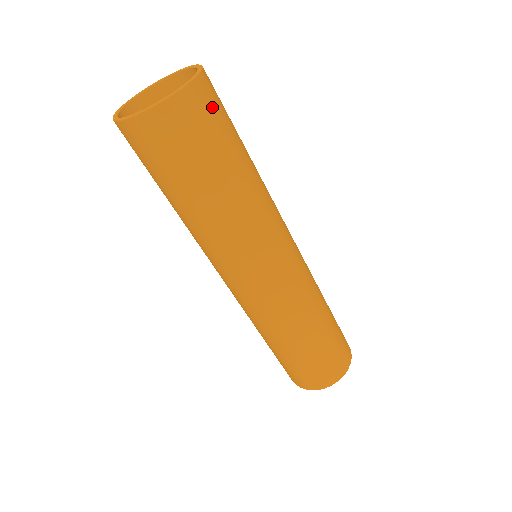
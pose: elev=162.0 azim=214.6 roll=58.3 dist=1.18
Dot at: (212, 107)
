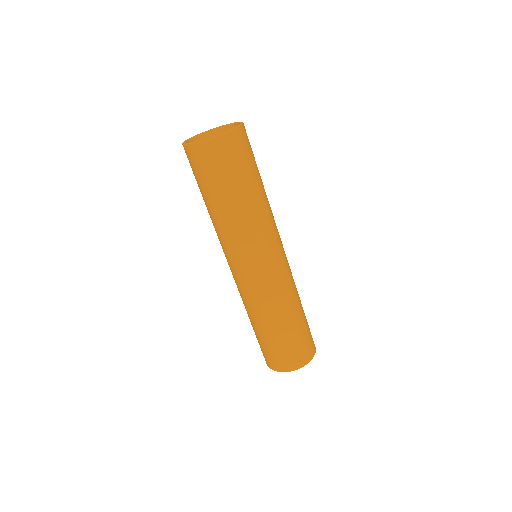
Dot at: (247, 145)
